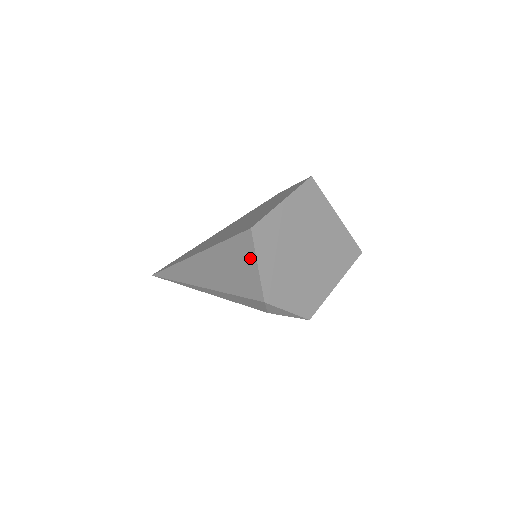
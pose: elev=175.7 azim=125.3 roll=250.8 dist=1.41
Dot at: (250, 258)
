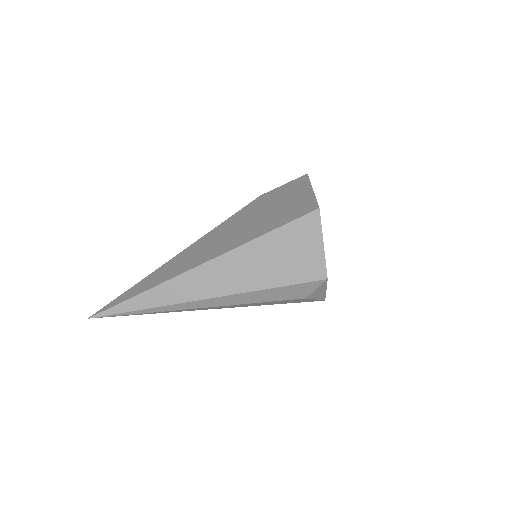
Dot at: (313, 239)
